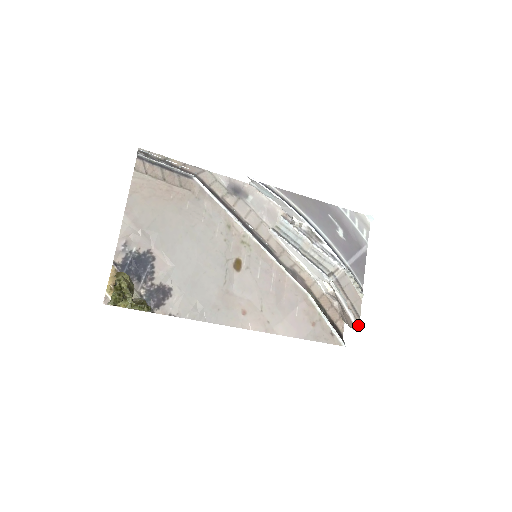
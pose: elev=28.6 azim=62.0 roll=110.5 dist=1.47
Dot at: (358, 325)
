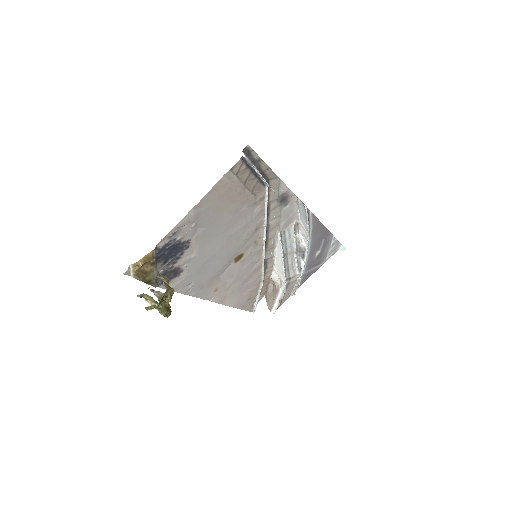
Dot at: occluded
